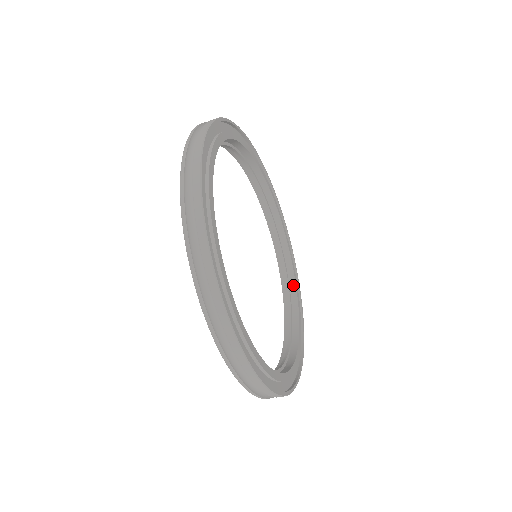
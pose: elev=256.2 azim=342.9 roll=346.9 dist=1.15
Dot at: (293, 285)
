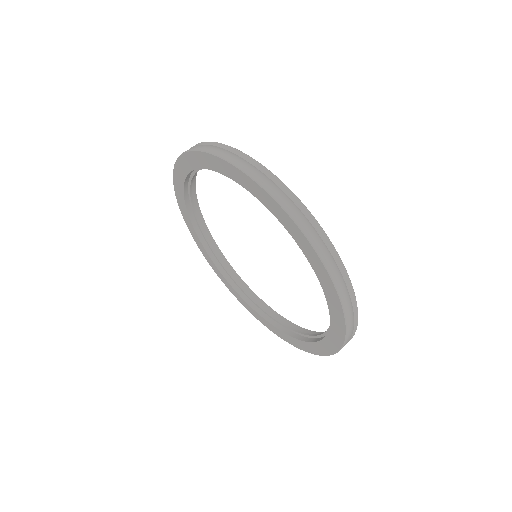
Dot at: (228, 265)
